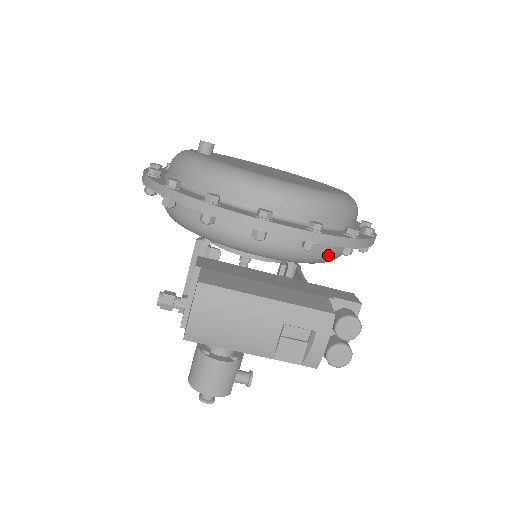
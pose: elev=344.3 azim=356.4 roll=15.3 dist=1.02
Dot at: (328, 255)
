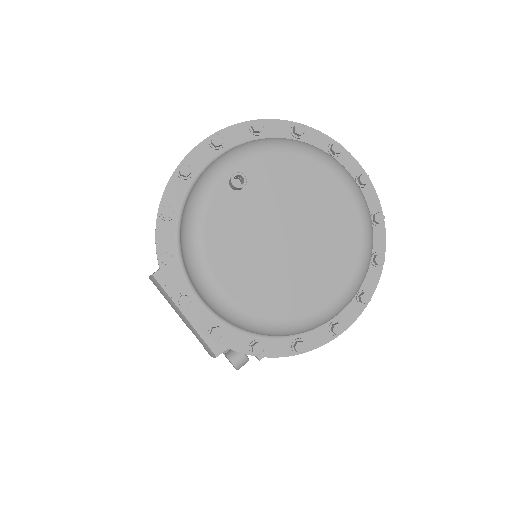
Dot at: occluded
